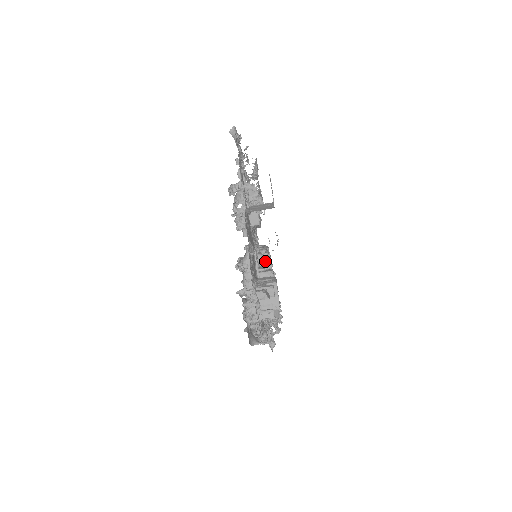
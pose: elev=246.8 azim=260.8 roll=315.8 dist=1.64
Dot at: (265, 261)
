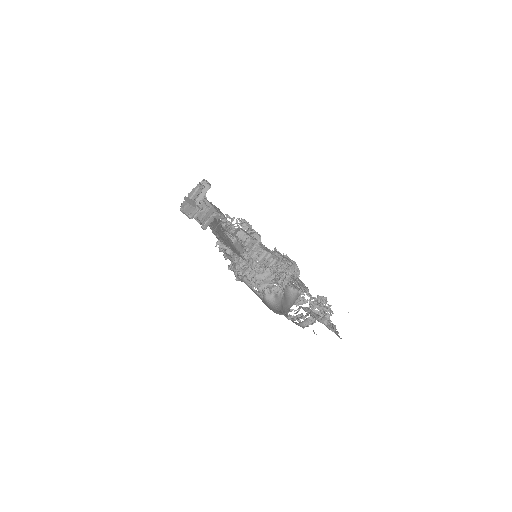
Dot at: occluded
